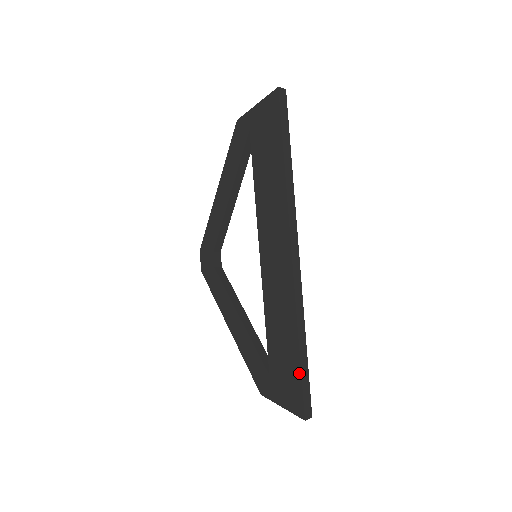
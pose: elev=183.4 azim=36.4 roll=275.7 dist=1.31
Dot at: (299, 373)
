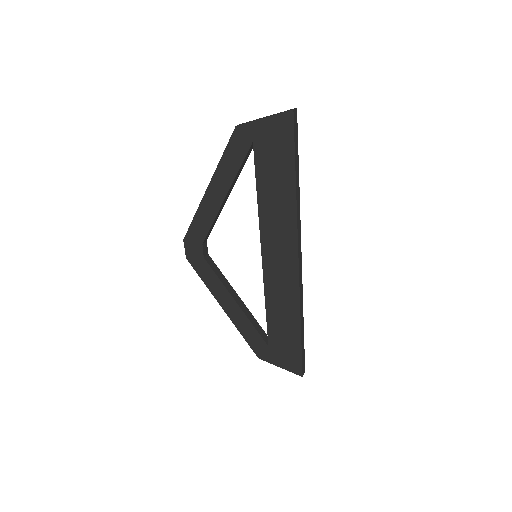
Dot at: (299, 347)
